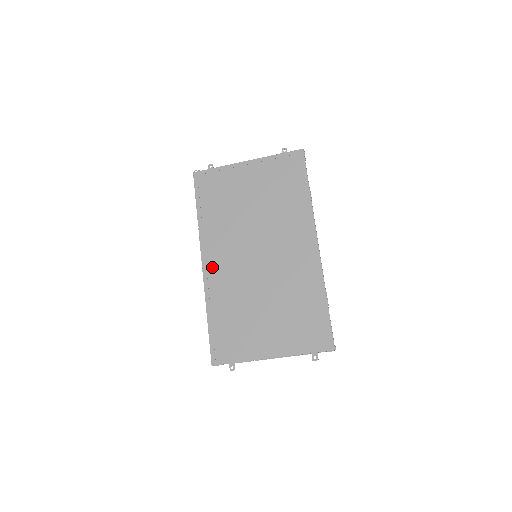
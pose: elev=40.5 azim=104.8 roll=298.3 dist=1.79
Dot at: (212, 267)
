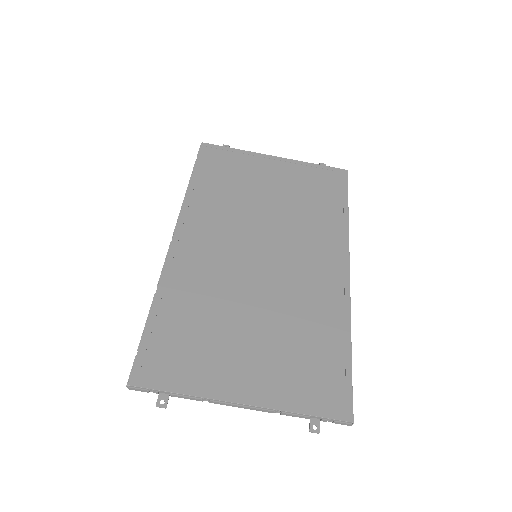
Dot at: (186, 246)
